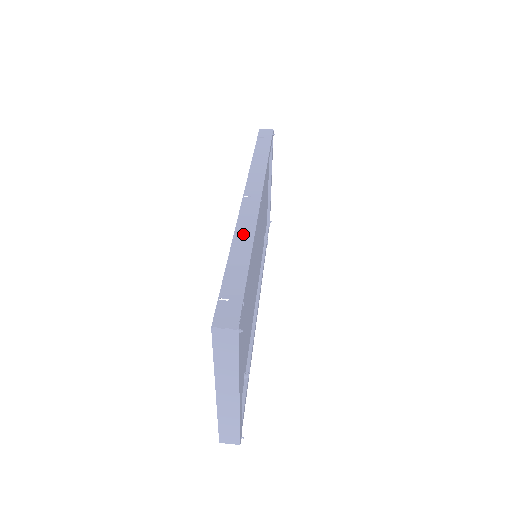
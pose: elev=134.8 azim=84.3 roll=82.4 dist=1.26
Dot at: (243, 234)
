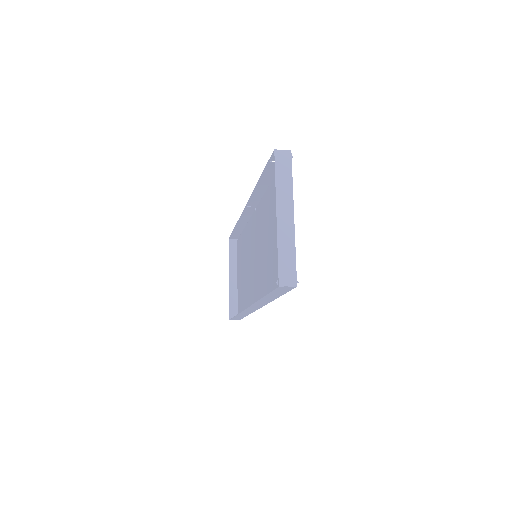
Dot at: (260, 189)
